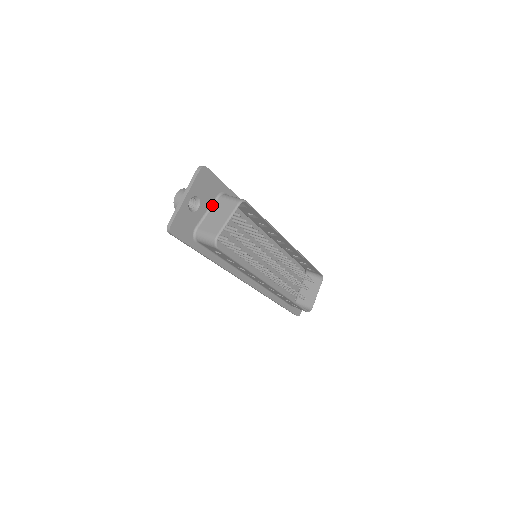
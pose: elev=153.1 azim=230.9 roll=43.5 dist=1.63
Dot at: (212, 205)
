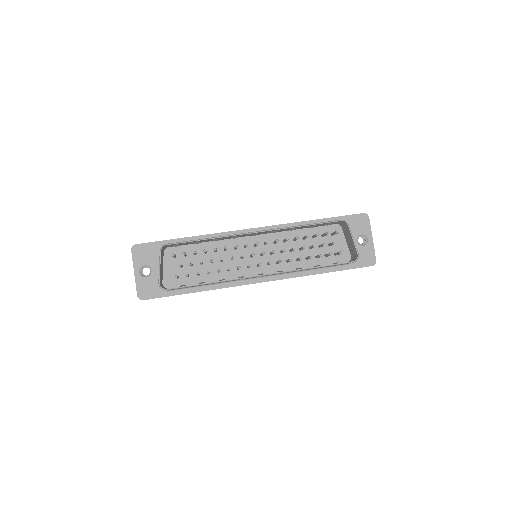
Dot at: occluded
